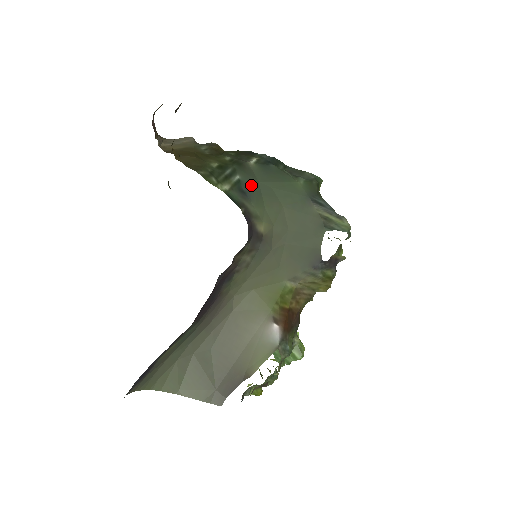
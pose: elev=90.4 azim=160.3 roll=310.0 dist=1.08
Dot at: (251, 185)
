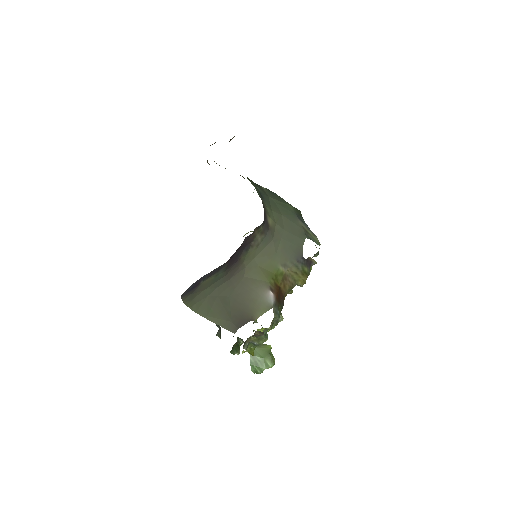
Dot at: (265, 195)
